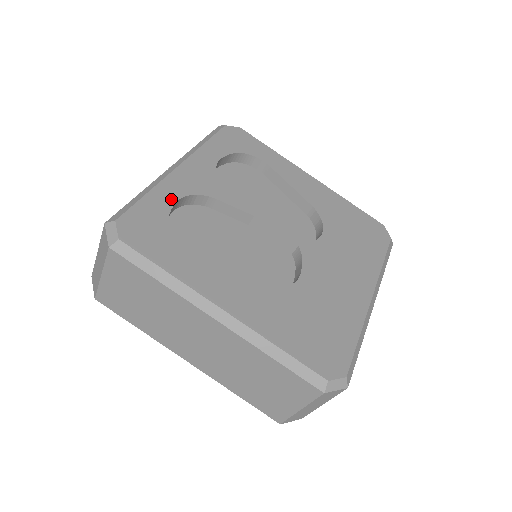
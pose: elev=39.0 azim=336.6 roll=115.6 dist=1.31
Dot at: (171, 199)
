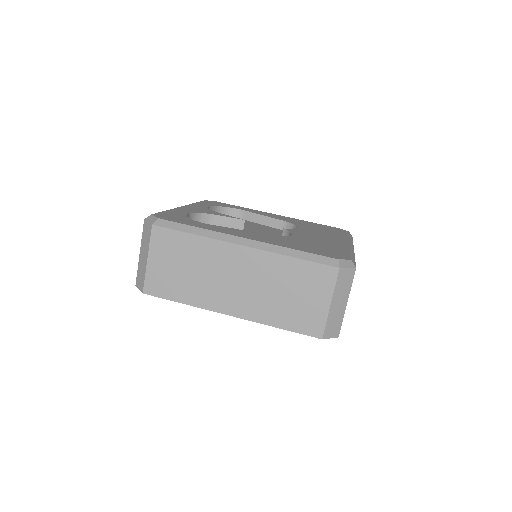
Dot at: (184, 212)
